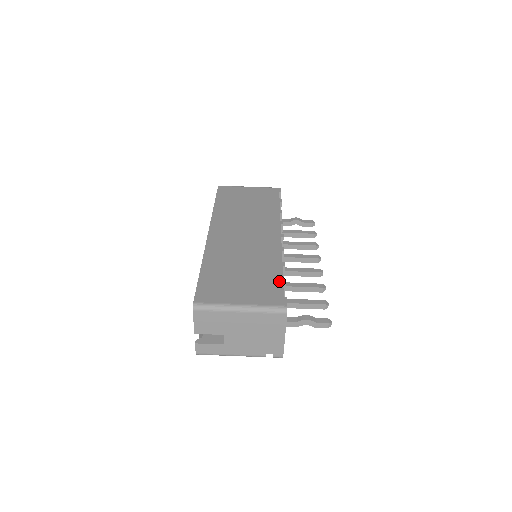
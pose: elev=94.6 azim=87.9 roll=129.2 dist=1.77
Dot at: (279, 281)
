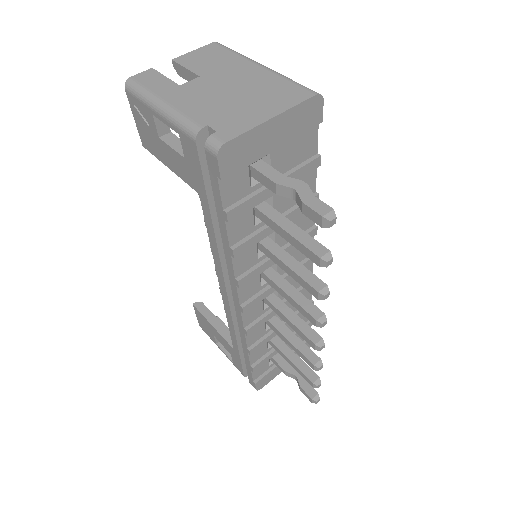
Dot at: occluded
